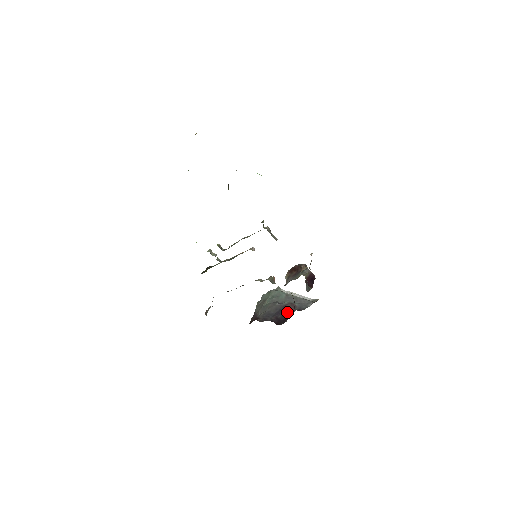
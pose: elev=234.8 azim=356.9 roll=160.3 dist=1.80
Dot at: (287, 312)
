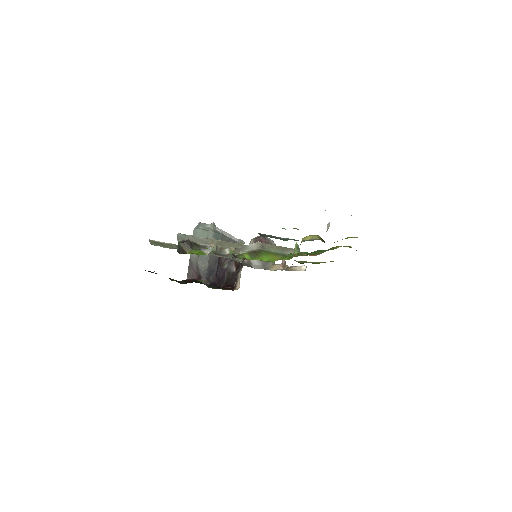
Dot at: (221, 262)
